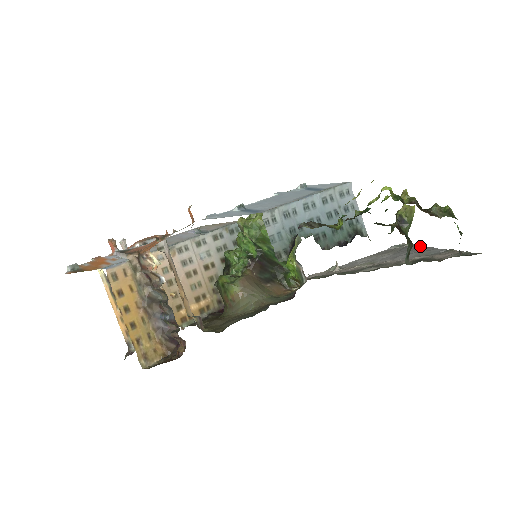
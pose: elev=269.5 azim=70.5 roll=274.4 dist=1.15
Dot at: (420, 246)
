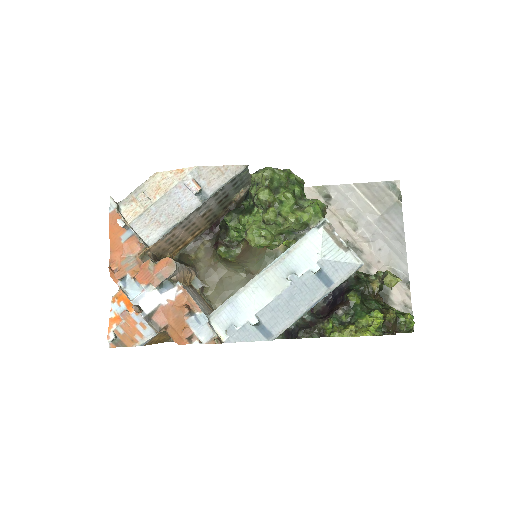
Dot at: (402, 226)
